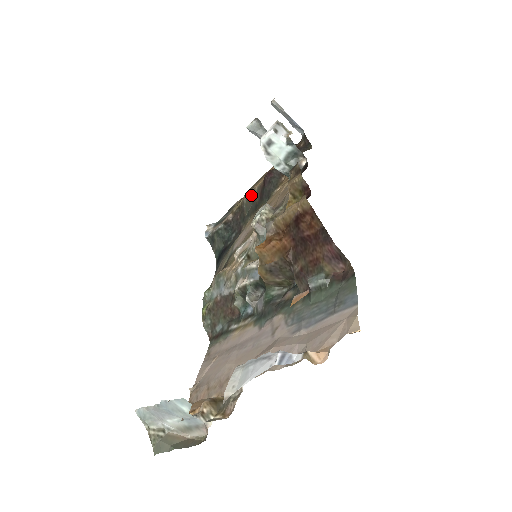
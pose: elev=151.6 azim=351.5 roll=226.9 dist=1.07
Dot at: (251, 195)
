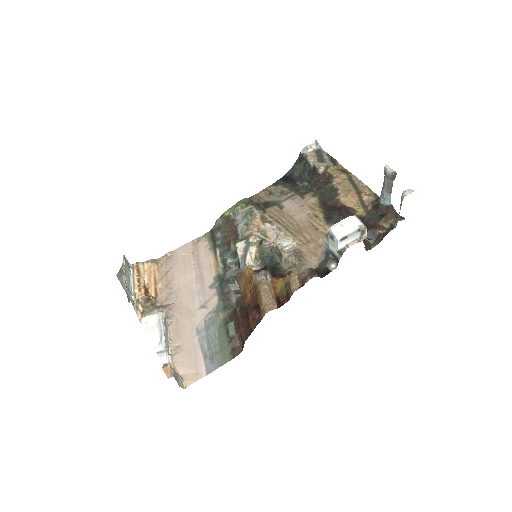
Dot at: (335, 192)
